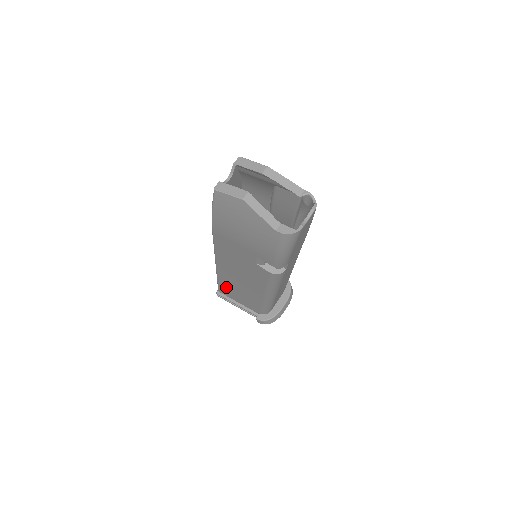
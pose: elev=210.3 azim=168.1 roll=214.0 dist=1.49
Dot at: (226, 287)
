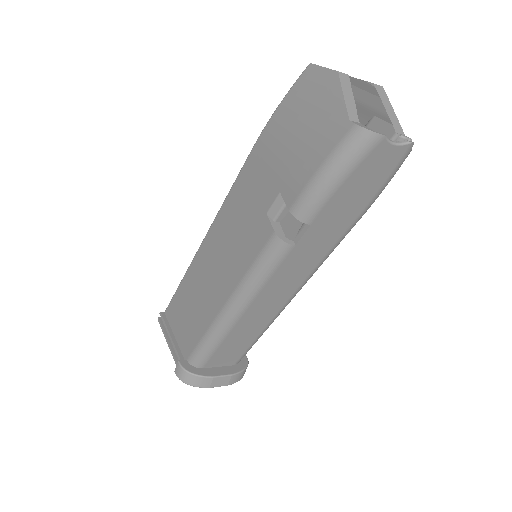
Dot at: (182, 297)
